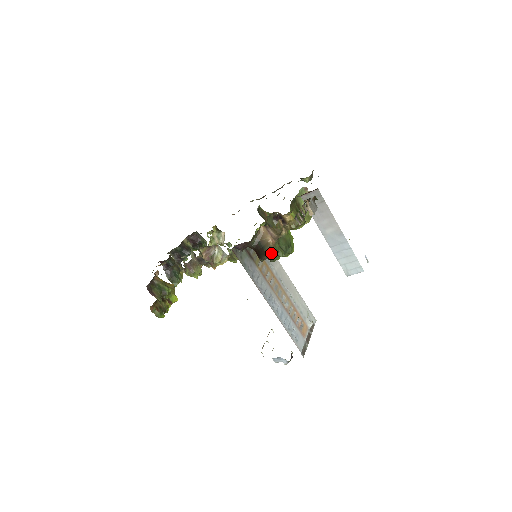
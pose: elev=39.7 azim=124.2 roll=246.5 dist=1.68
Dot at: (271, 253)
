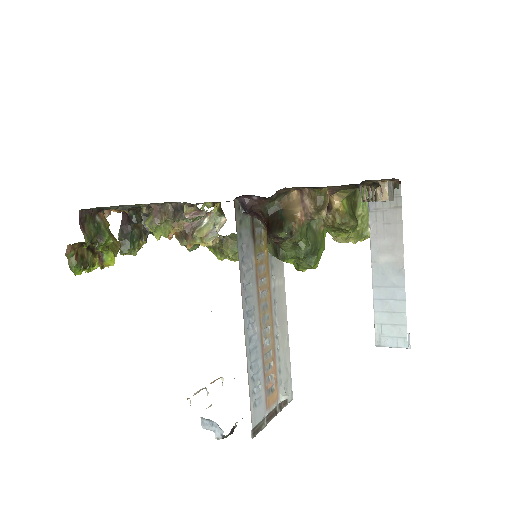
Dot at: (291, 232)
